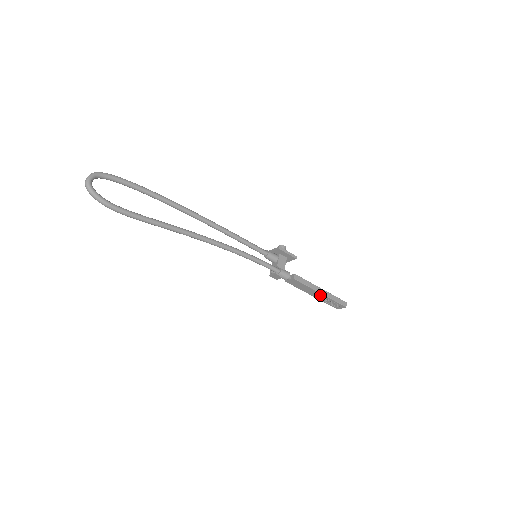
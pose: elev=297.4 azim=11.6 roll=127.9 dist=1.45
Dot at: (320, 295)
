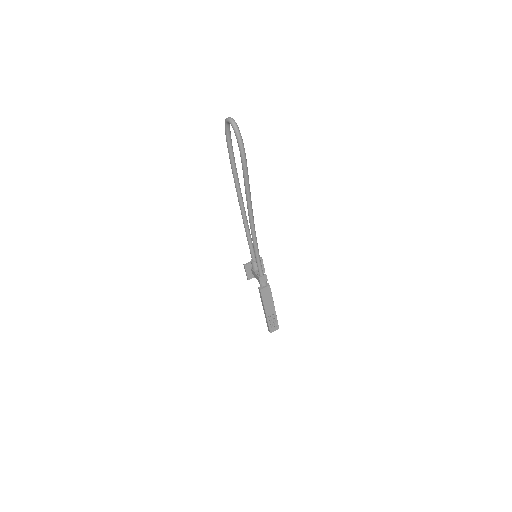
Dot at: (272, 310)
